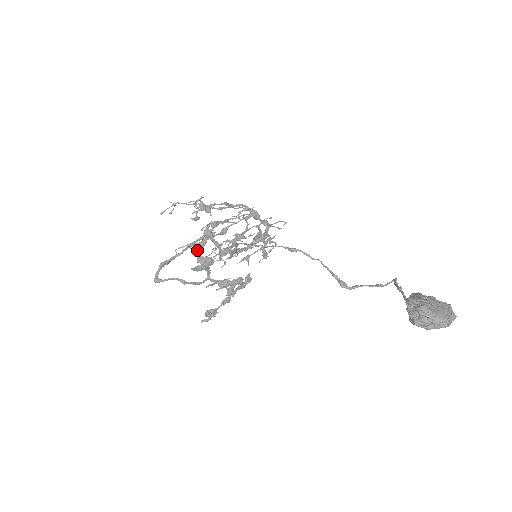
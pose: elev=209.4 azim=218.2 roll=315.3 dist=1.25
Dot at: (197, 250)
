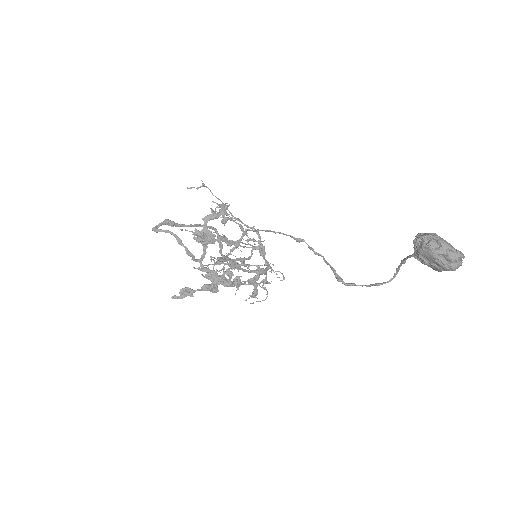
Dot at: (207, 219)
